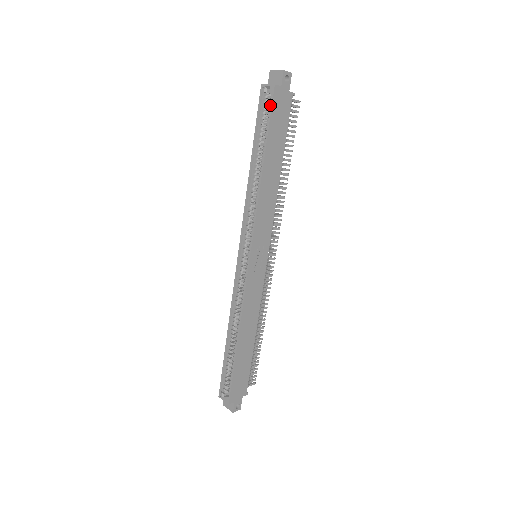
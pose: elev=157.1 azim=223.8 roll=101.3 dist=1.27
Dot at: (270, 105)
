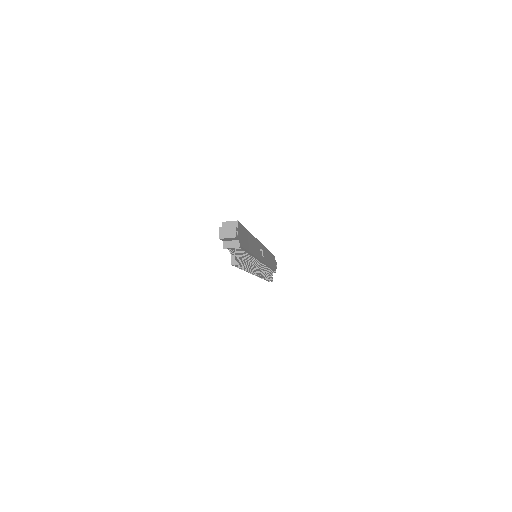
Dot at: occluded
